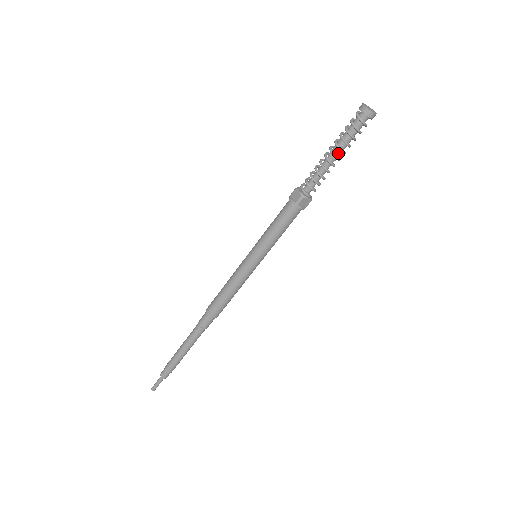
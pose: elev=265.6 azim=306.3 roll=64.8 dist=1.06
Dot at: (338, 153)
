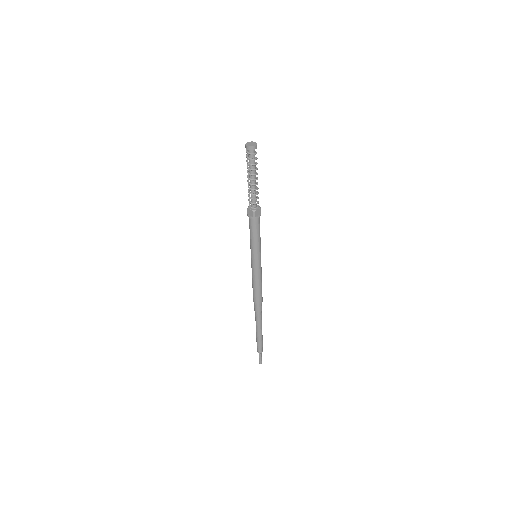
Dot at: (254, 177)
